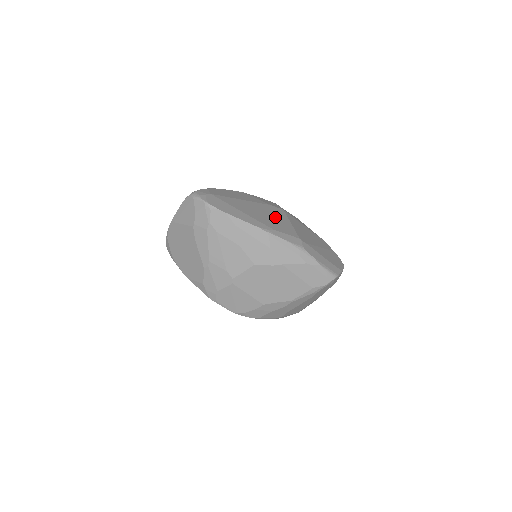
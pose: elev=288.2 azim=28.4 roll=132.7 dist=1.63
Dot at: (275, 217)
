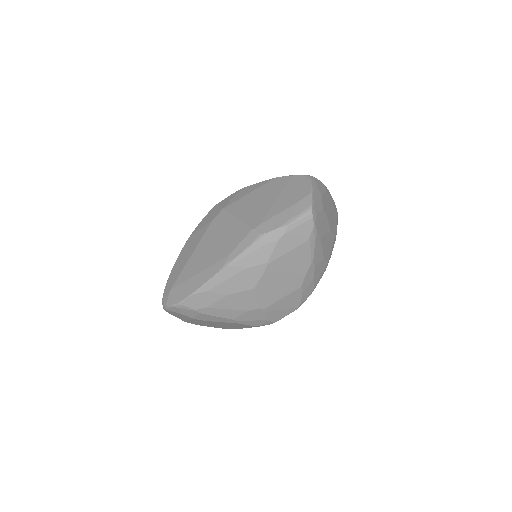
Dot at: (222, 233)
